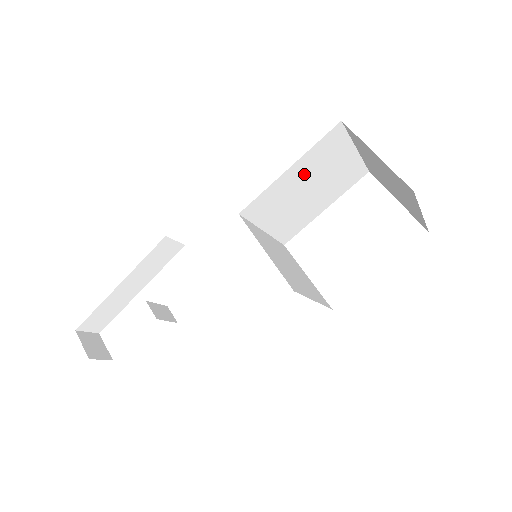
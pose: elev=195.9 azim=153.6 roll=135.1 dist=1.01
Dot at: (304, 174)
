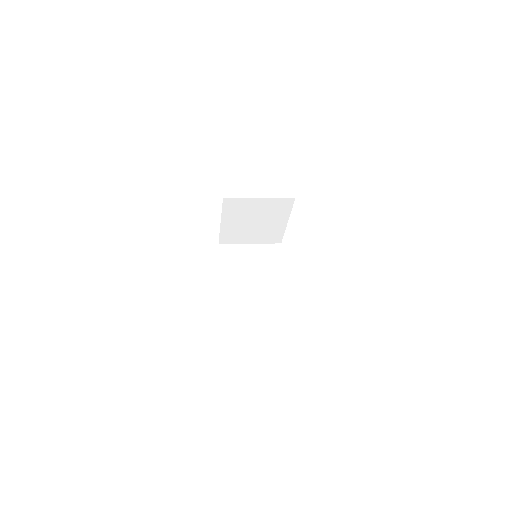
Dot at: (237, 220)
